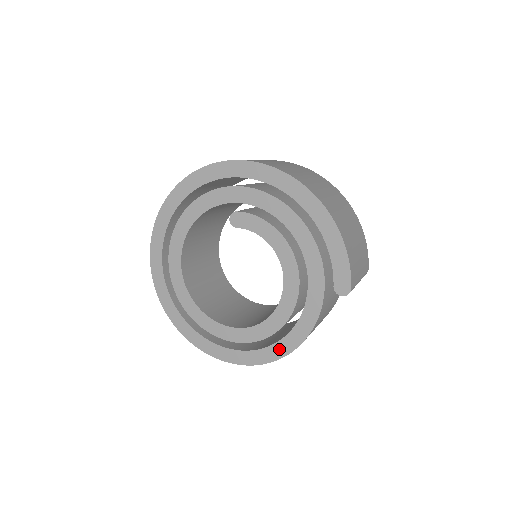
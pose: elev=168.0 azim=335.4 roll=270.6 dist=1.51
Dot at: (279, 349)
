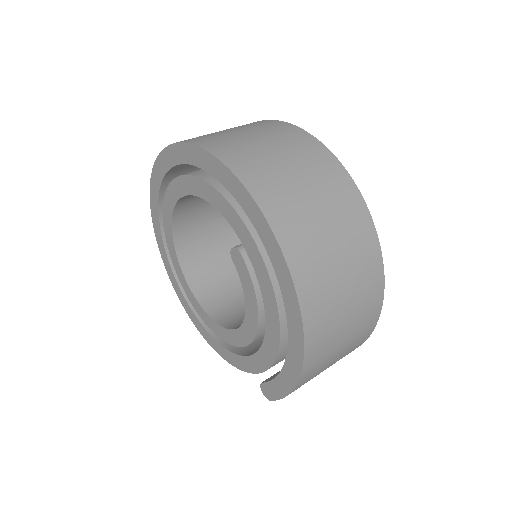
Dot at: (205, 334)
